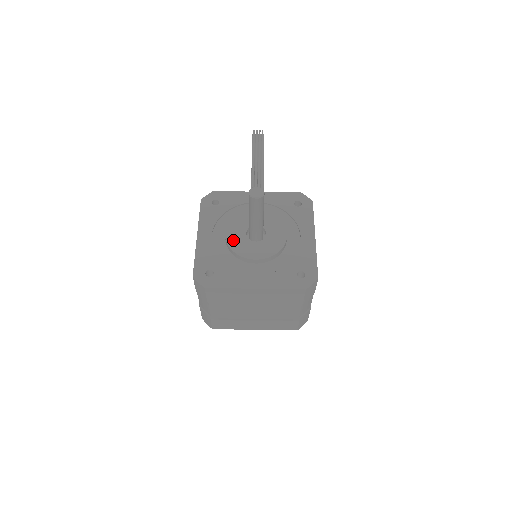
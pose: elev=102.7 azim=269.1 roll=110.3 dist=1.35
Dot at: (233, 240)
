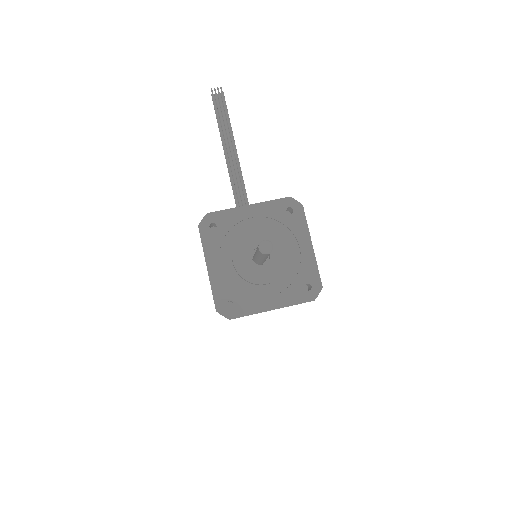
Dot at: (242, 268)
